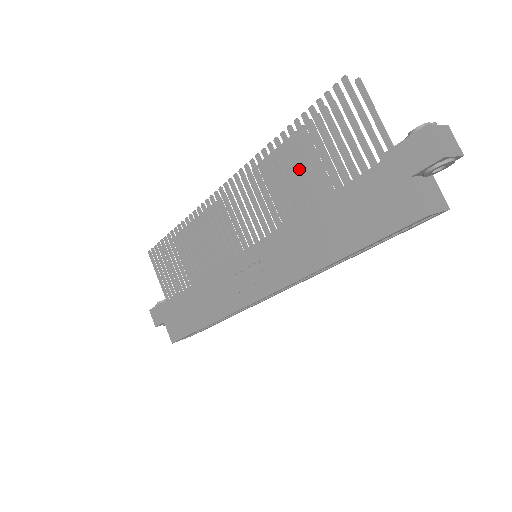
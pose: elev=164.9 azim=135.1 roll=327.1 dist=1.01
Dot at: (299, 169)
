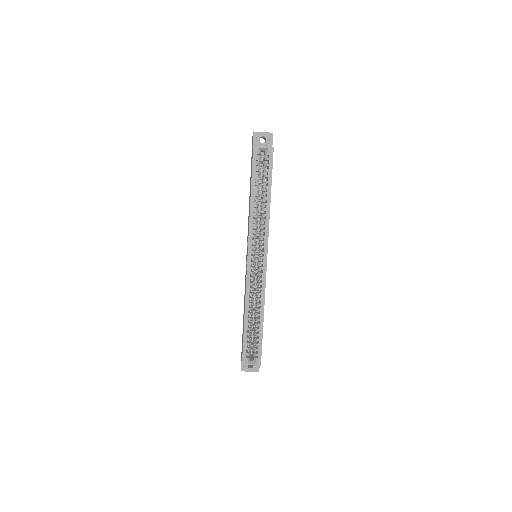
Dot at: occluded
